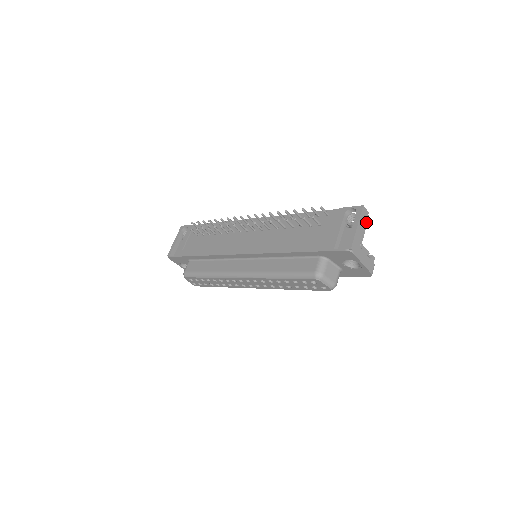
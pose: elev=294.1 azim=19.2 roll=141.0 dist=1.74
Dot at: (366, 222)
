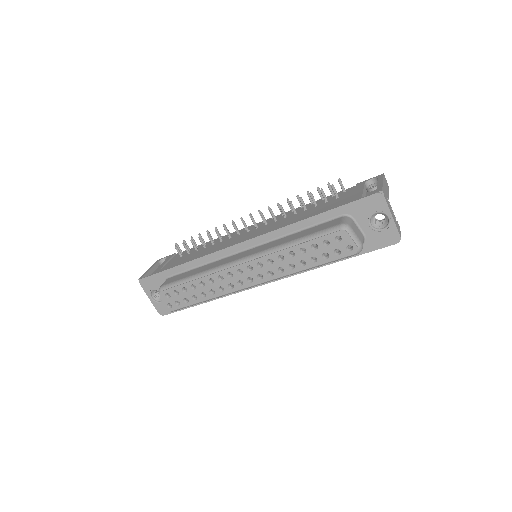
Dot at: (388, 189)
